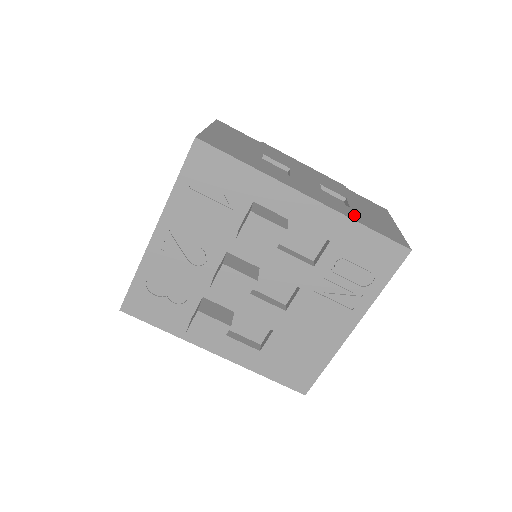
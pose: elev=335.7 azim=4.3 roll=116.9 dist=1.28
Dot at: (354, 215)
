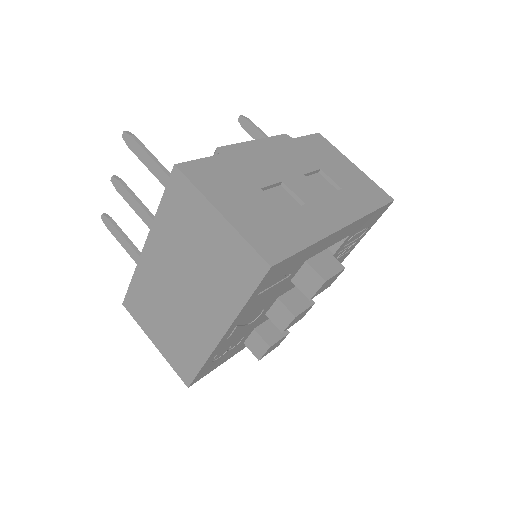
Dot at: (358, 202)
